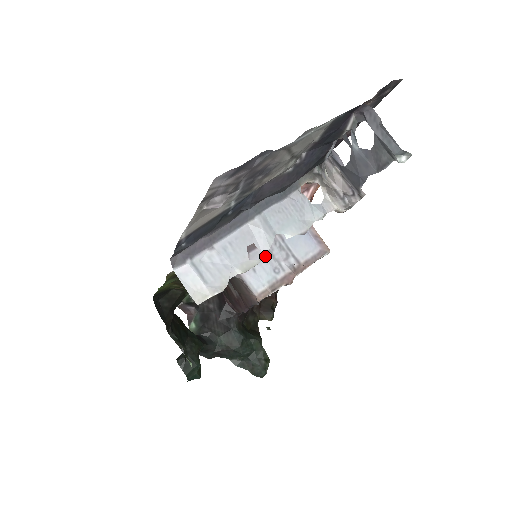
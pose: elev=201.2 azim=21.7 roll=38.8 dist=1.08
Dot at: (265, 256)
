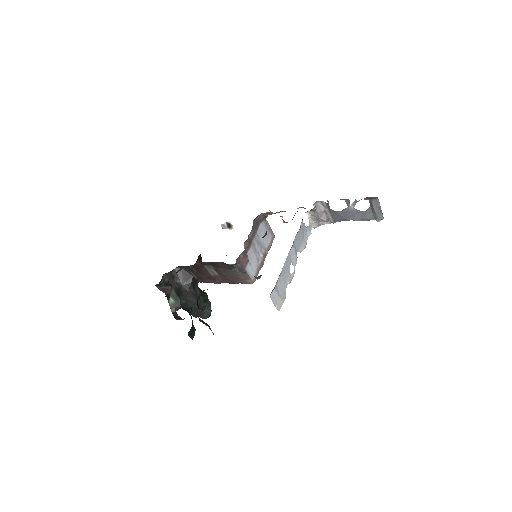
Dot at: (253, 252)
